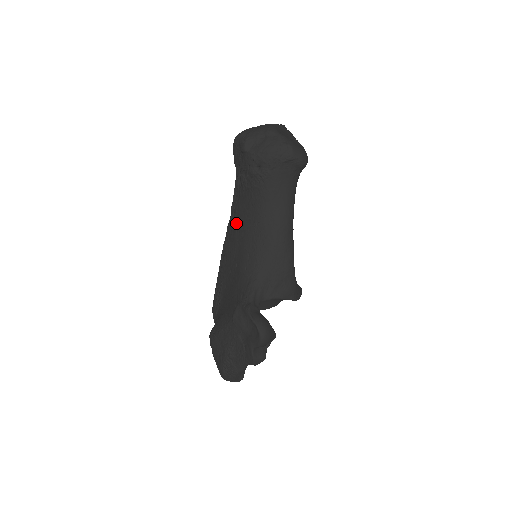
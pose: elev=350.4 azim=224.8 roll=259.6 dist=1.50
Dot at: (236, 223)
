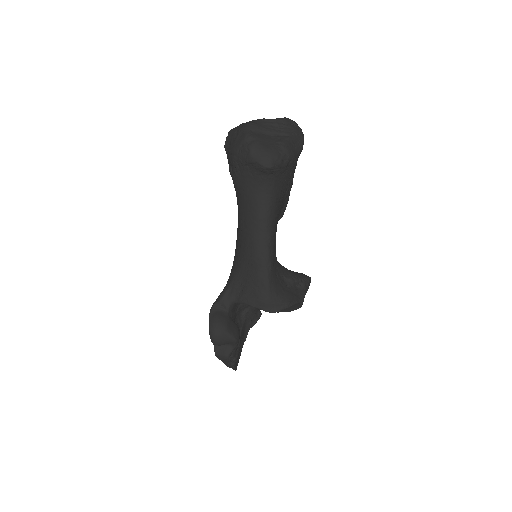
Dot at: occluded
